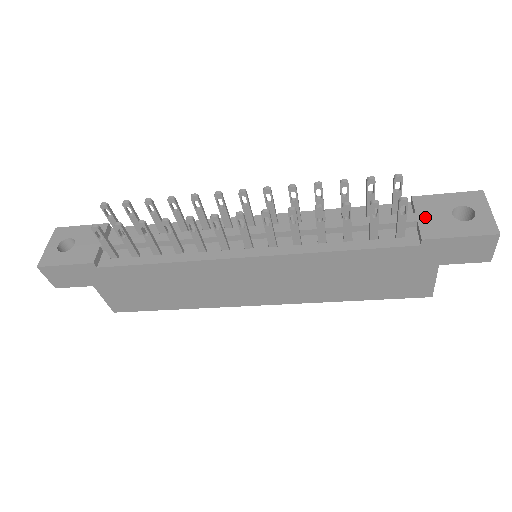
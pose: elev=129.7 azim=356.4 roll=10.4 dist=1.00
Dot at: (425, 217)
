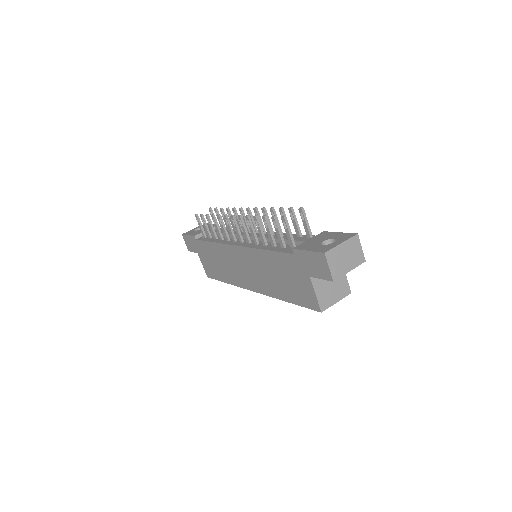
Dot at: (311, 240)
